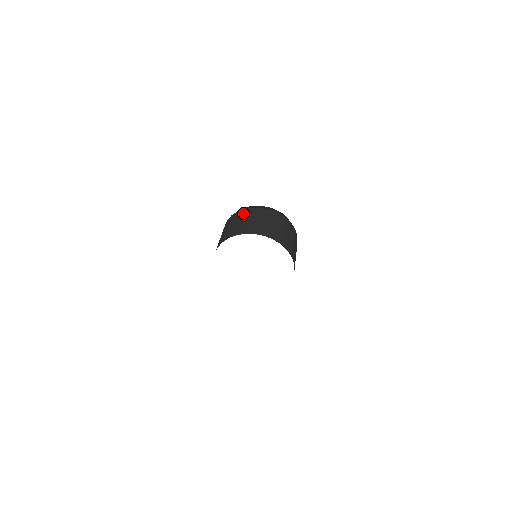
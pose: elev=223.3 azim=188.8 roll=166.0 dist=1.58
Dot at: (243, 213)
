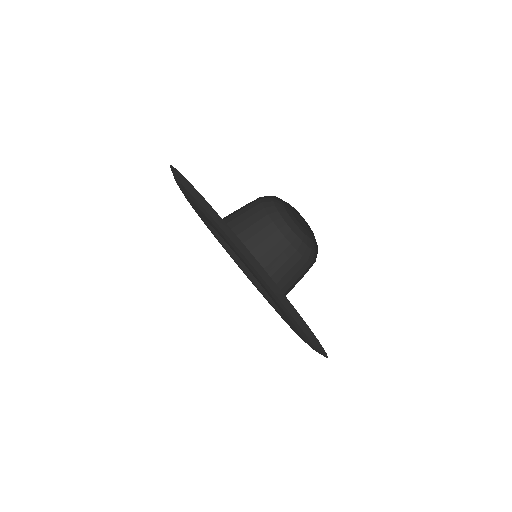
Dot at: (272, 234)
